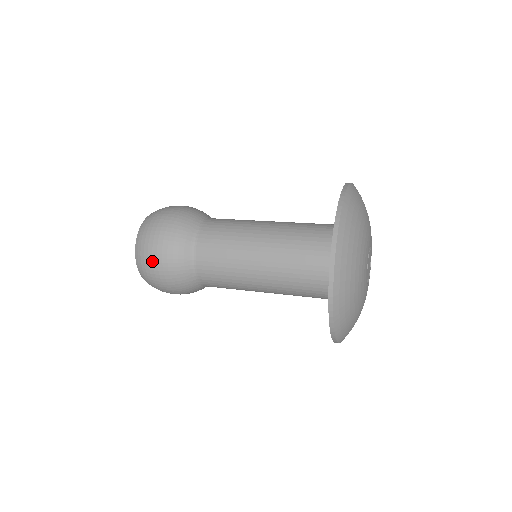
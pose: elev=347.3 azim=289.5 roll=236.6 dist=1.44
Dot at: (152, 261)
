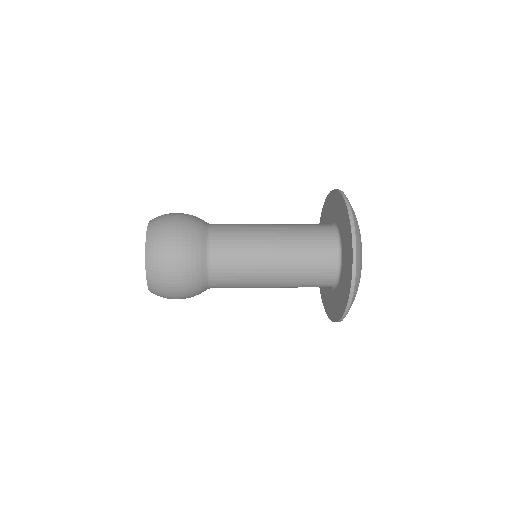
Dot at: (169, 258)
